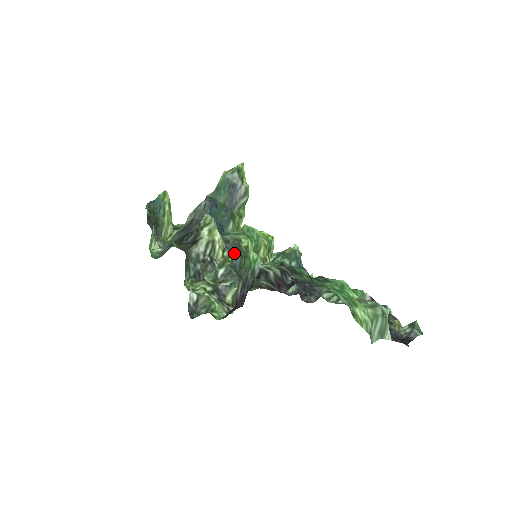
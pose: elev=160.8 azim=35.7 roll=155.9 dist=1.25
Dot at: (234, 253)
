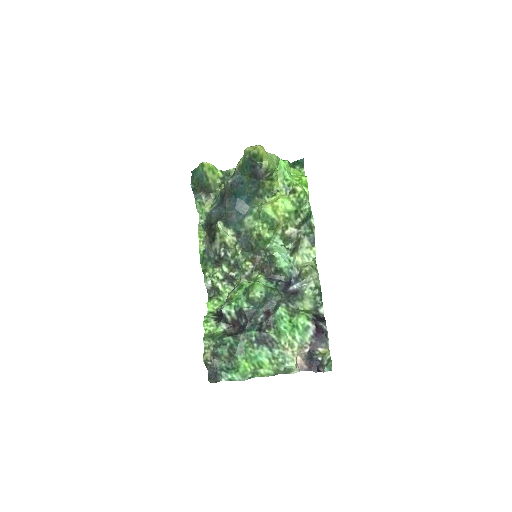
Dot at: (245, 244)
